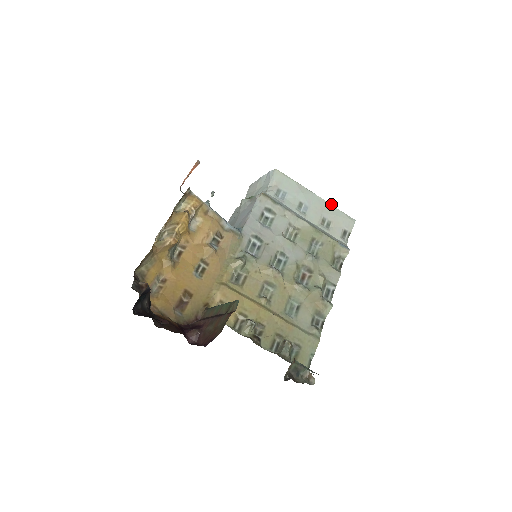
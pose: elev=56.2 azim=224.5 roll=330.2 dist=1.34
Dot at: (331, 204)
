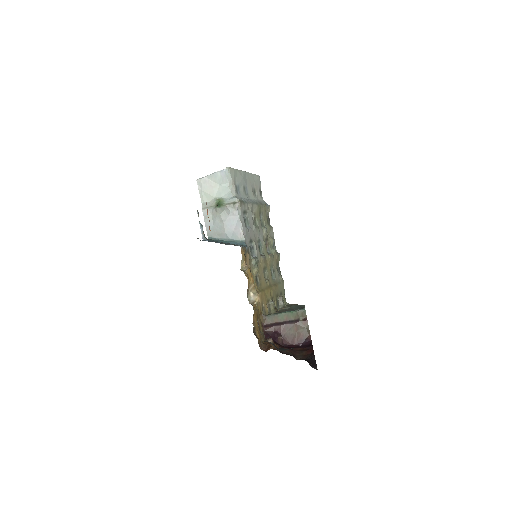
Dot at: (251, 173)
